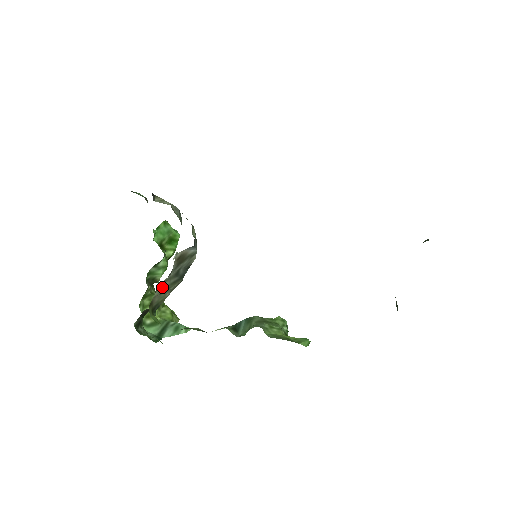
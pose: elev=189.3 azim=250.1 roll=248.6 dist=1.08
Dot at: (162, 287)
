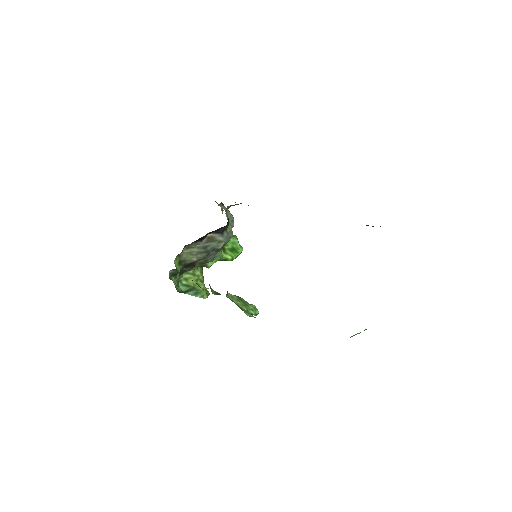
Dot at: (191, 250)
